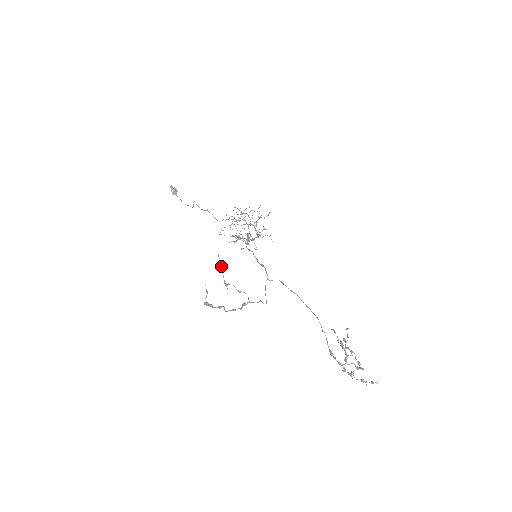
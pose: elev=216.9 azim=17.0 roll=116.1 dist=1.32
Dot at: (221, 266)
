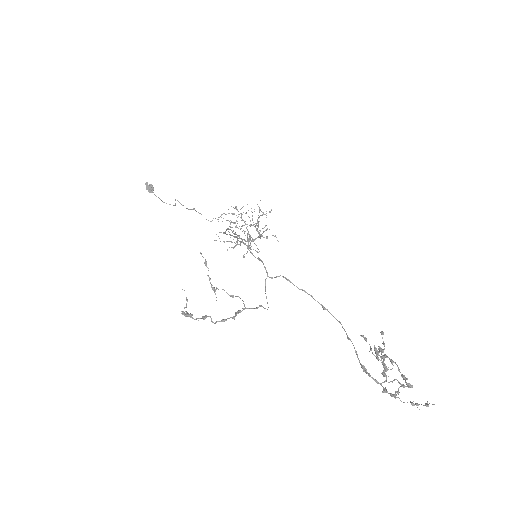
Dot at: (206, 266)
